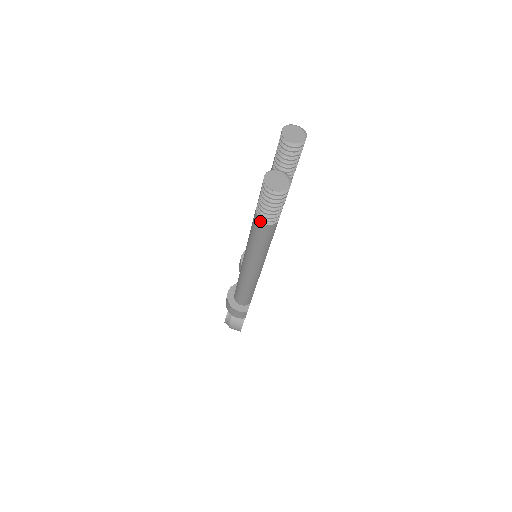
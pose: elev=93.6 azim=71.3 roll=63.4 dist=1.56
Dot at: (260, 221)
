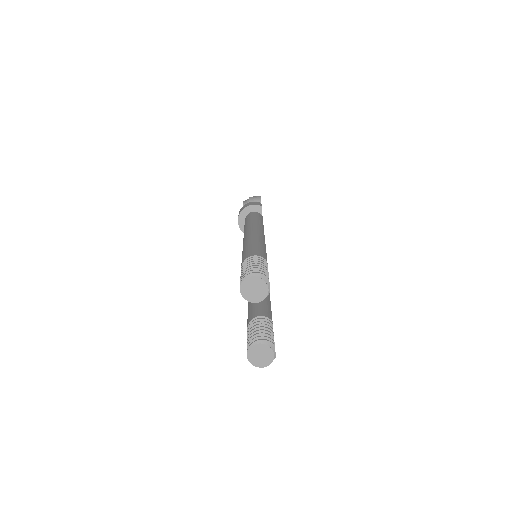
Dot at: occluded
